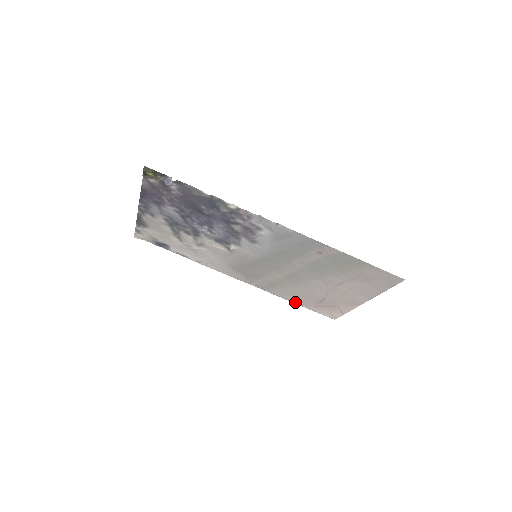
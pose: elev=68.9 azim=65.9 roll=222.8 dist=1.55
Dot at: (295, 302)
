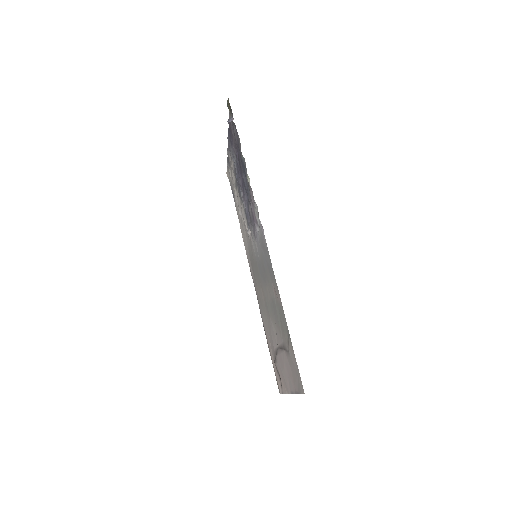
Dot at: occluded
